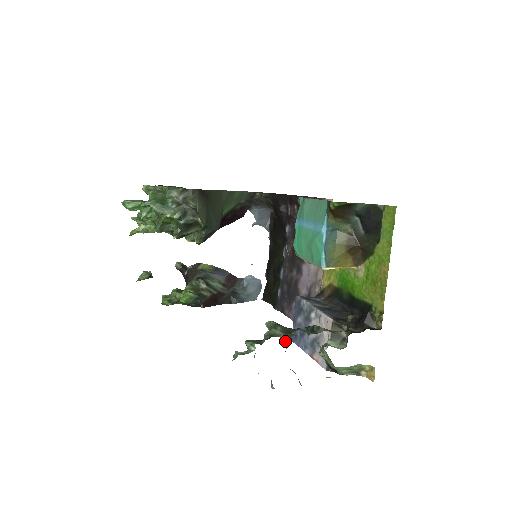
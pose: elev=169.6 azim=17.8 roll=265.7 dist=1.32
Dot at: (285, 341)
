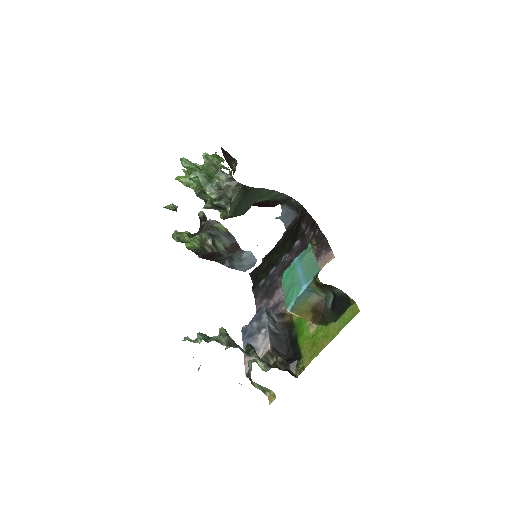
Dot at: occluded
